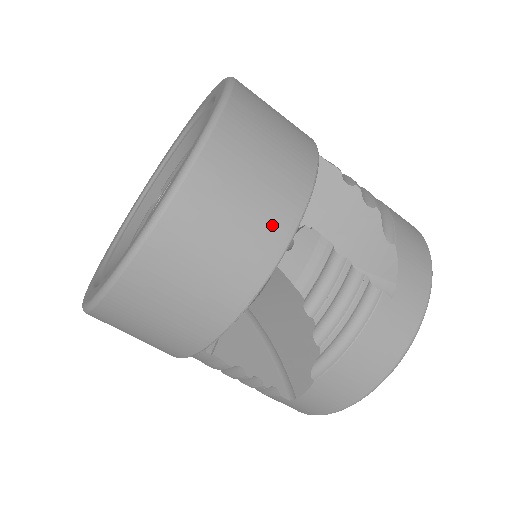
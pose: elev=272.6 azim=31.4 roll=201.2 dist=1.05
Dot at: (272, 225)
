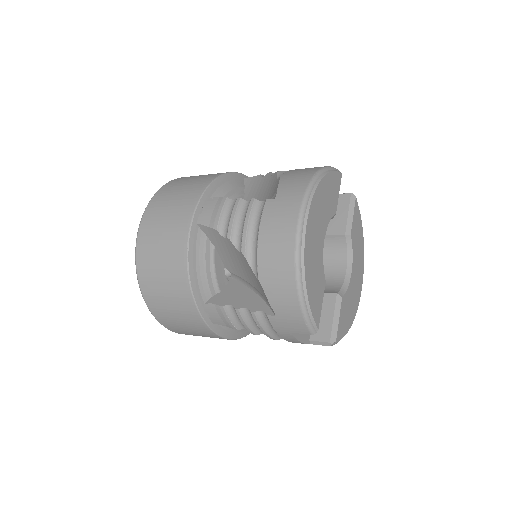
Dot at: (185, 206)
